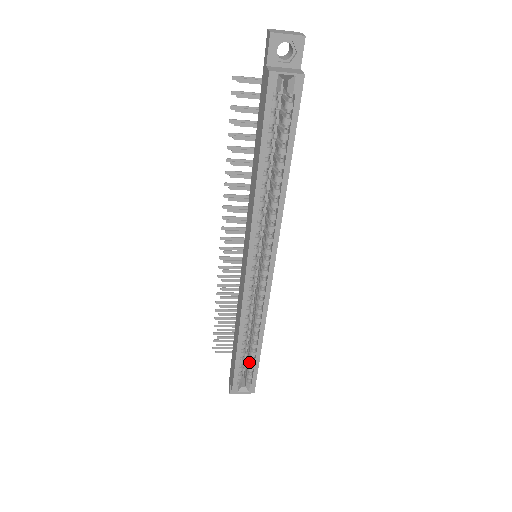
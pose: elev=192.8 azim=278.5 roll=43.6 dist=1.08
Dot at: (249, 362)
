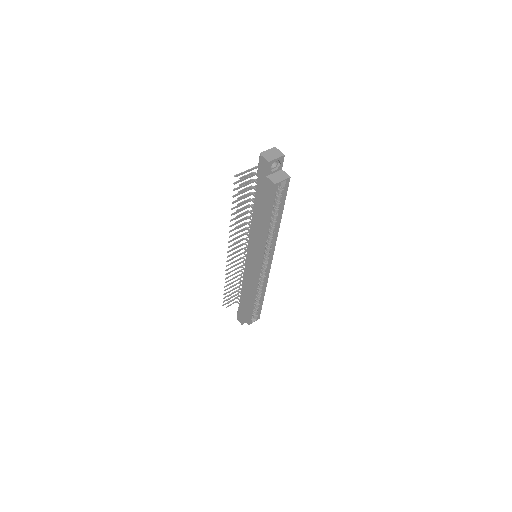
Dot at: (256, 306)
